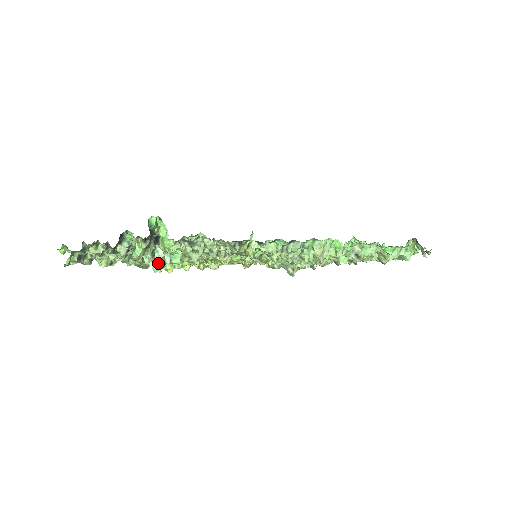
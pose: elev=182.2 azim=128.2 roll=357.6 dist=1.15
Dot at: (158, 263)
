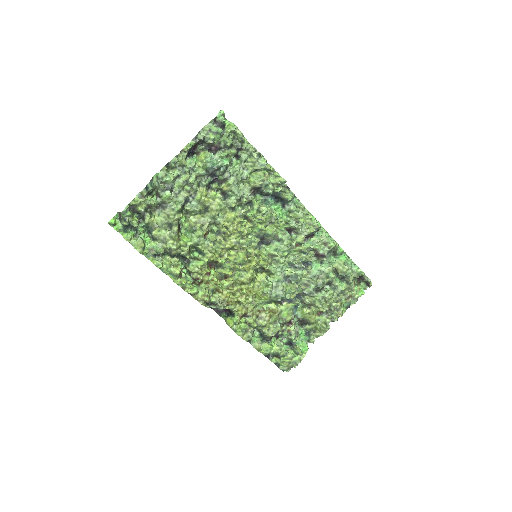
Dot at: (215, 162)
